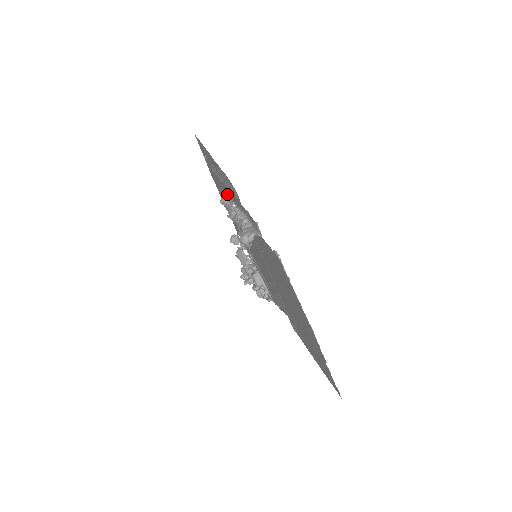
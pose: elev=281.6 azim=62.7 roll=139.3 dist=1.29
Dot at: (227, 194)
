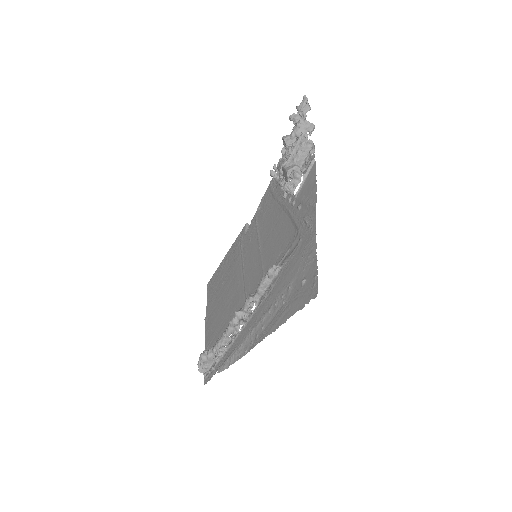
Dot at: (263, 303)
